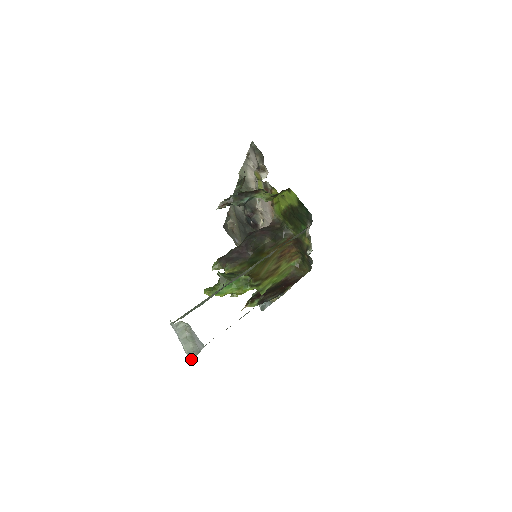
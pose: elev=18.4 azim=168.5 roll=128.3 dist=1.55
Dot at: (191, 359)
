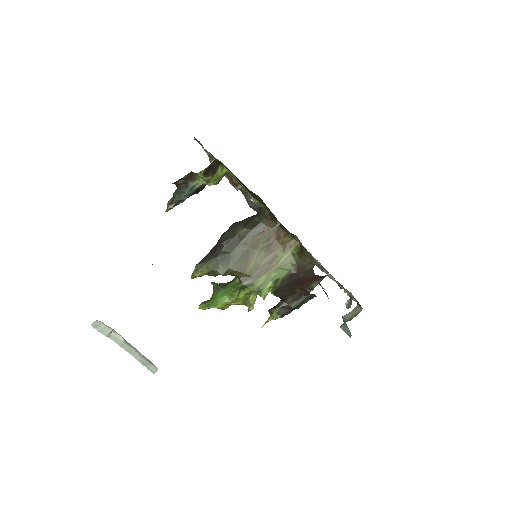
Dot at: (154, 373)
